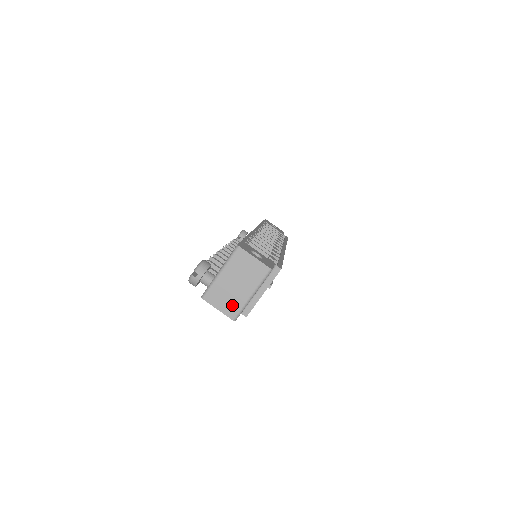
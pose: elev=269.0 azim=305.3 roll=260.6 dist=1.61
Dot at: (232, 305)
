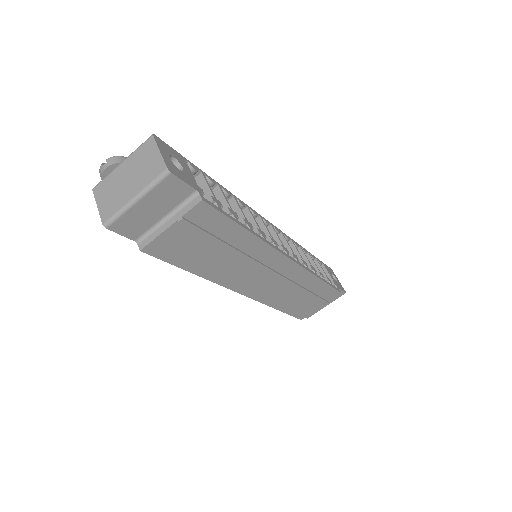
Dot at: (111, 205)
